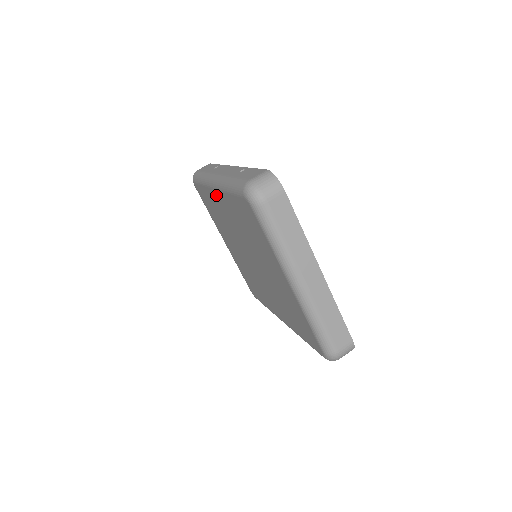
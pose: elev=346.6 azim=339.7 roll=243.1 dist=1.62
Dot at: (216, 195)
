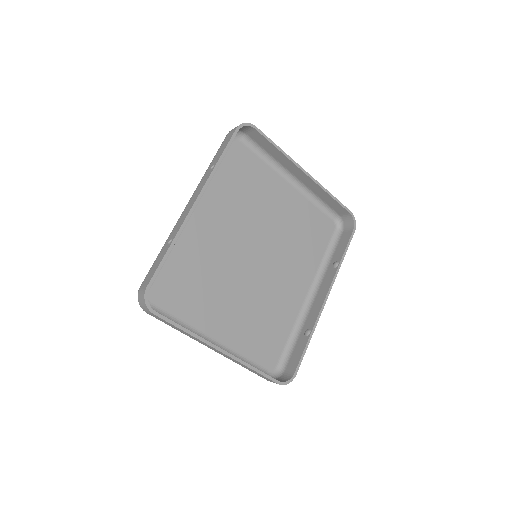
Dot at: (200, 212)
